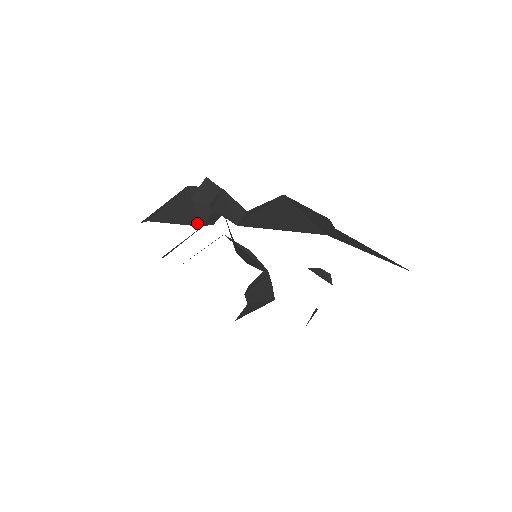
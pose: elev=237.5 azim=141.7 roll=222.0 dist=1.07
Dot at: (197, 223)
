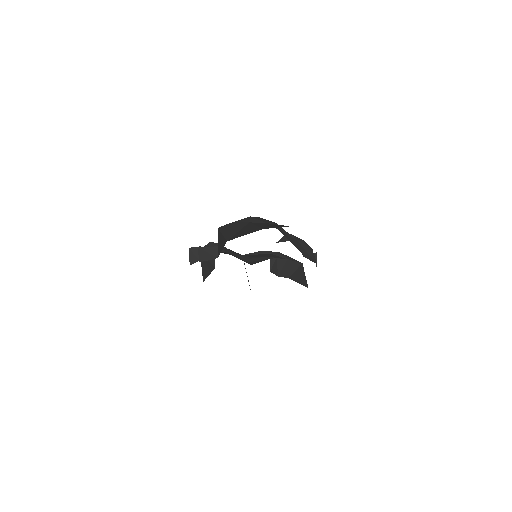
Dot at: (213, 267)
